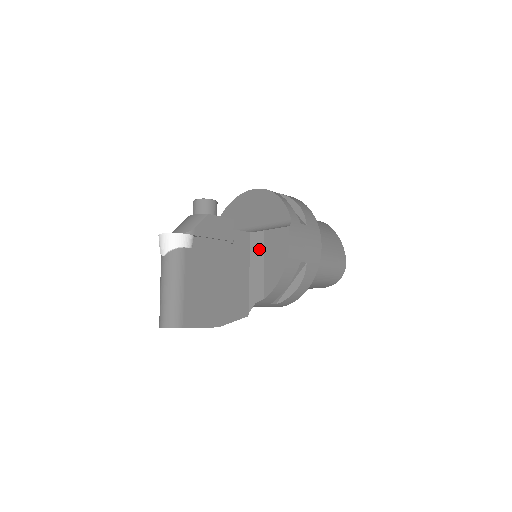
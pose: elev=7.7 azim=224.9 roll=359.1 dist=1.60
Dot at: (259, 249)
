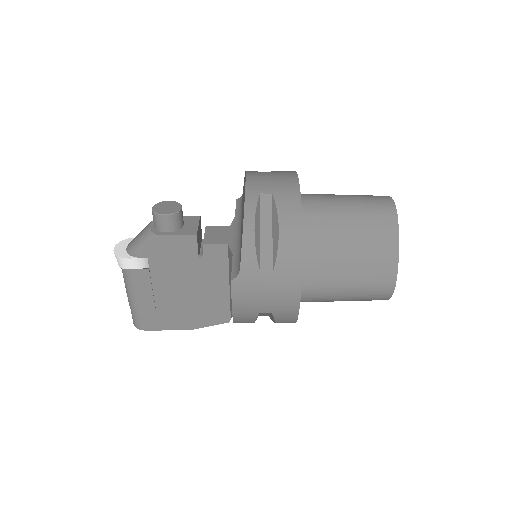
Dot at: (231, 270)
